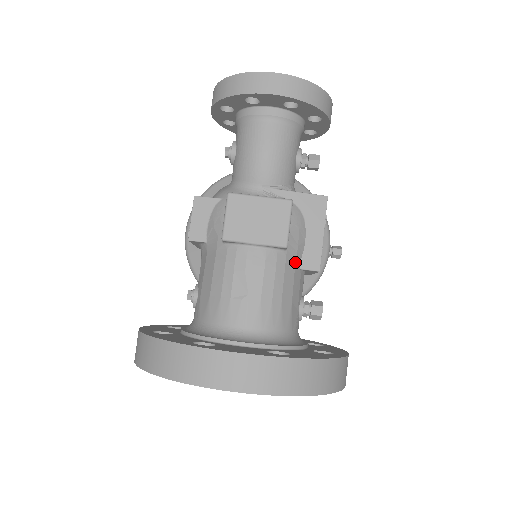
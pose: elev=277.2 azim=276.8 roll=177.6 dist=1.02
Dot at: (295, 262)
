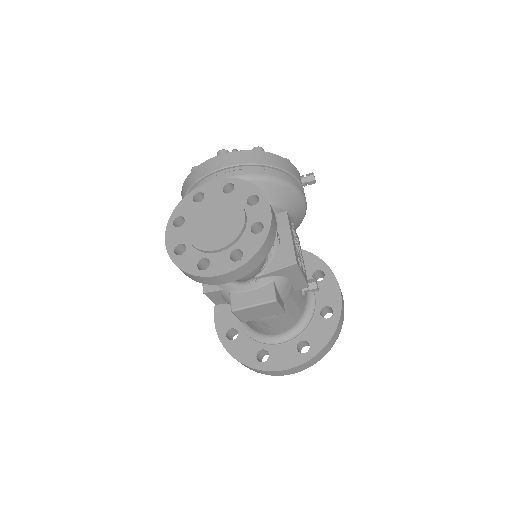
Dot at: (291, 297)
